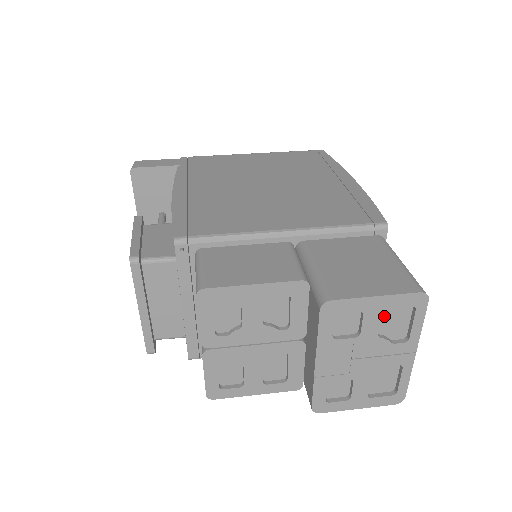
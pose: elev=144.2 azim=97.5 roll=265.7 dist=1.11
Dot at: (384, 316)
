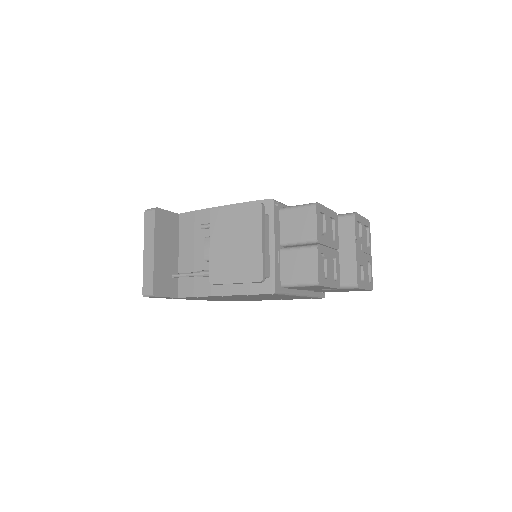
Dot at: occluded
